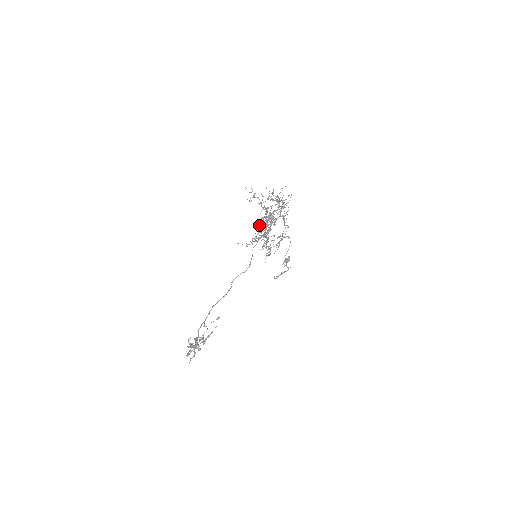
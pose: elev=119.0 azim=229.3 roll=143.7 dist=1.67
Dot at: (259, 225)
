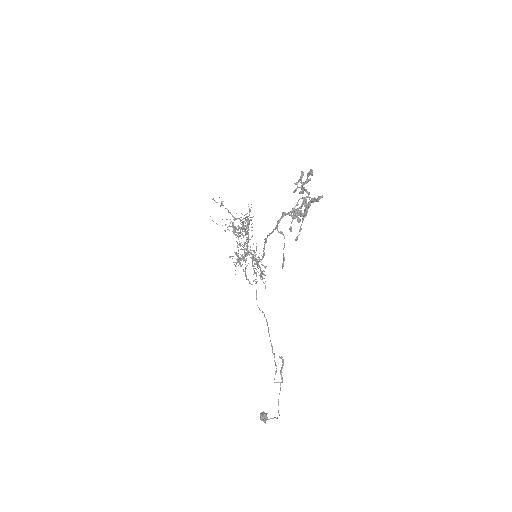
Dot at: occluded
